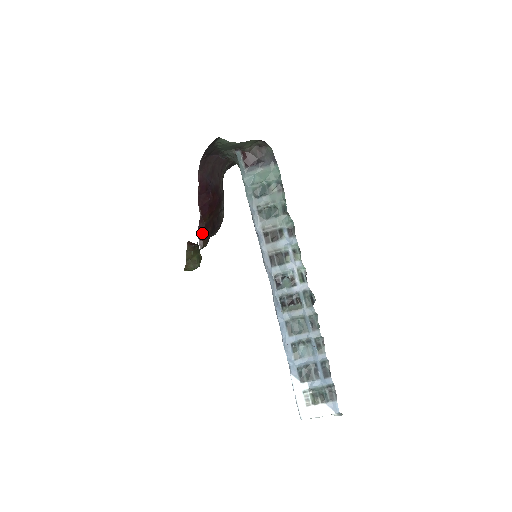
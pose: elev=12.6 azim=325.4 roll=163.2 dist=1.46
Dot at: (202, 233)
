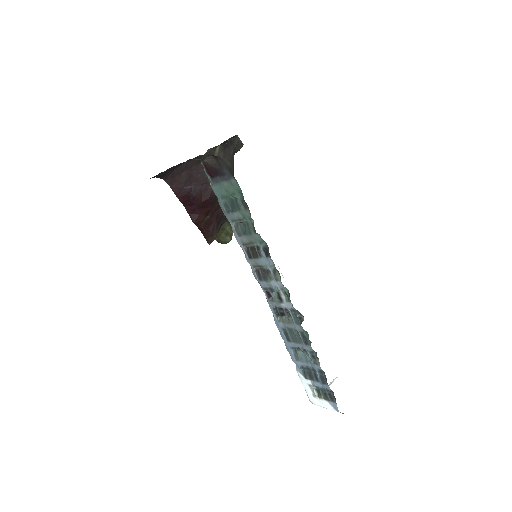
Dot at: (204, 232)
